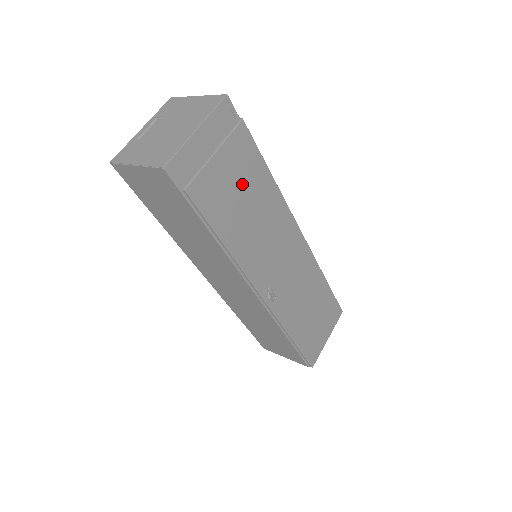
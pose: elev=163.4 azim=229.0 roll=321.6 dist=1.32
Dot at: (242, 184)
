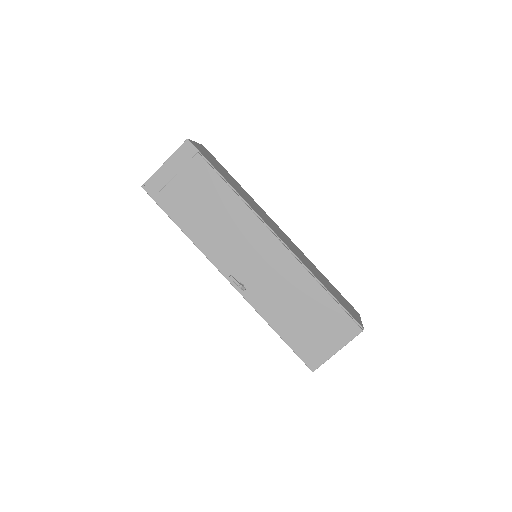
Dot at: (201, 196)
